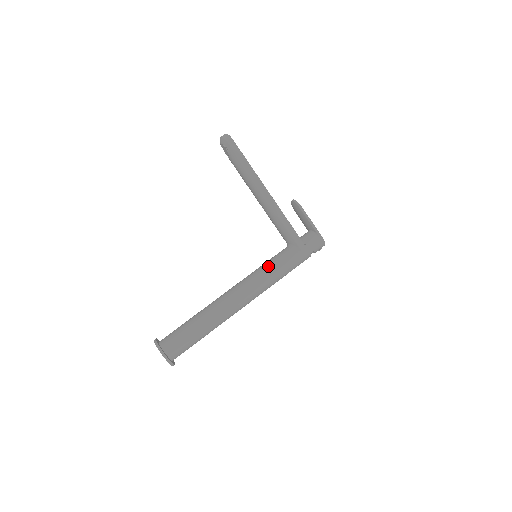
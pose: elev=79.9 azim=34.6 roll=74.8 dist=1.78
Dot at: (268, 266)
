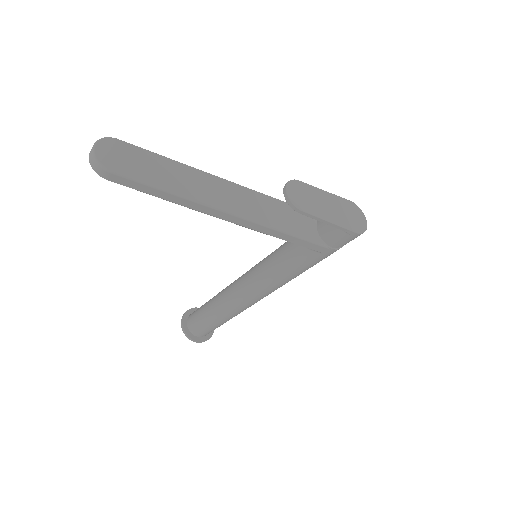
Dot at: (277, 270)
